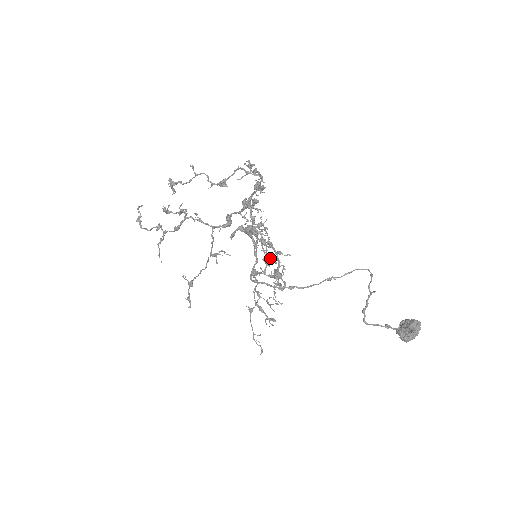
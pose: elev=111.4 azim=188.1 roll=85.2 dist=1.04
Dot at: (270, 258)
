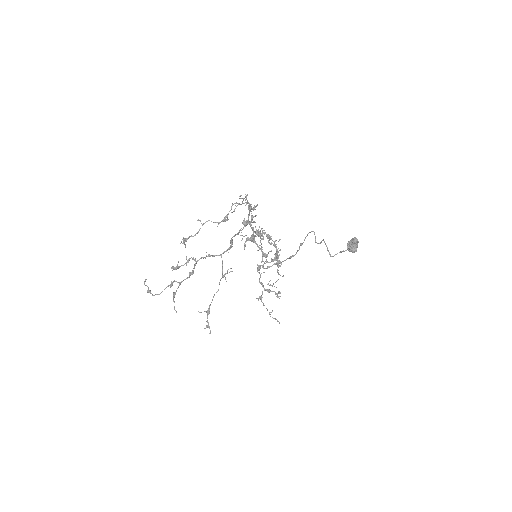
Dot at: (274, 245)
